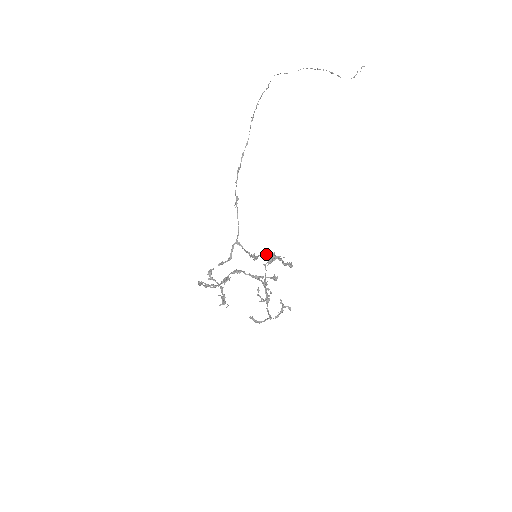
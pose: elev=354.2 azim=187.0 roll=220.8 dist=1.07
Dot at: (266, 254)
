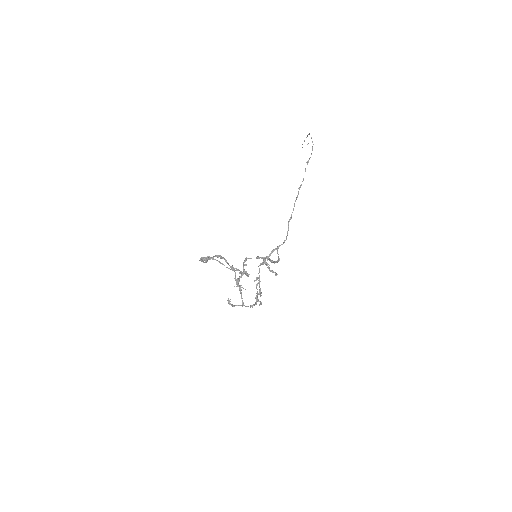
Dot at: occluded
